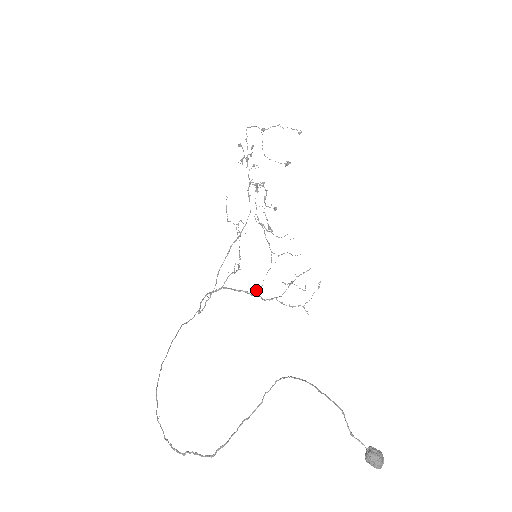
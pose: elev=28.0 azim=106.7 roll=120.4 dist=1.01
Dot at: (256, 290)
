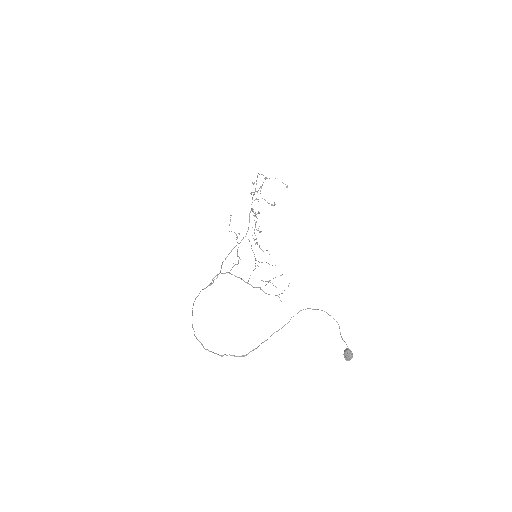
Dot at: occluded
